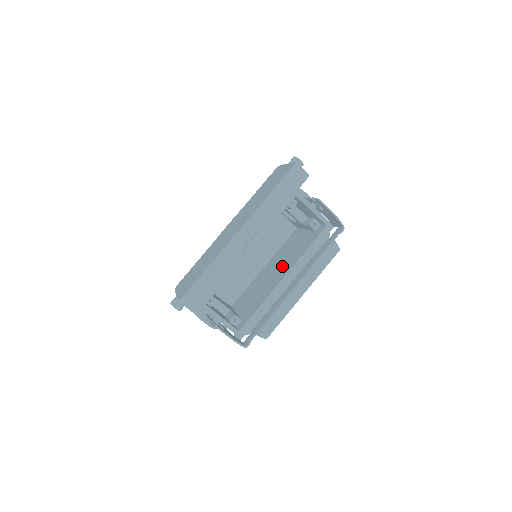
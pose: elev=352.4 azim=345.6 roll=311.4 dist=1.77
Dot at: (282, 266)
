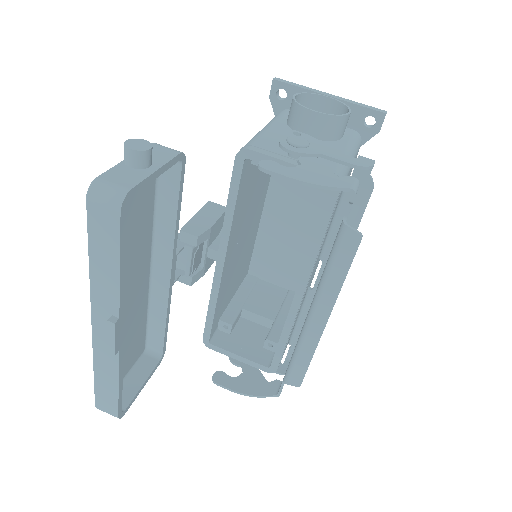
Dot at: occluded
